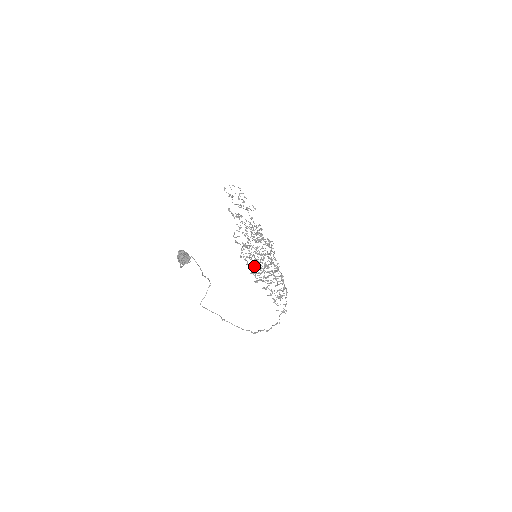
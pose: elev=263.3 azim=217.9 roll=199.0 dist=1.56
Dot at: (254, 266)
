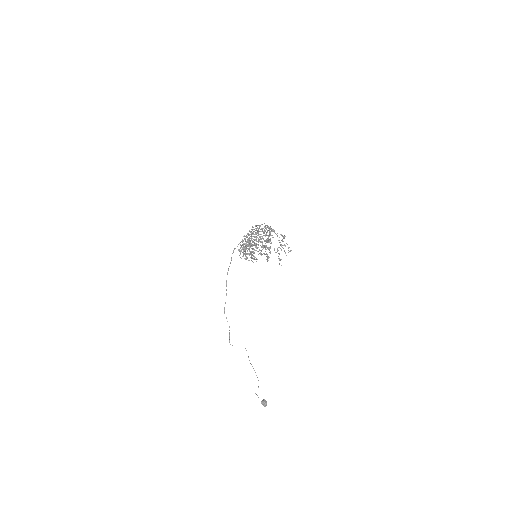
Dot at: occluded
